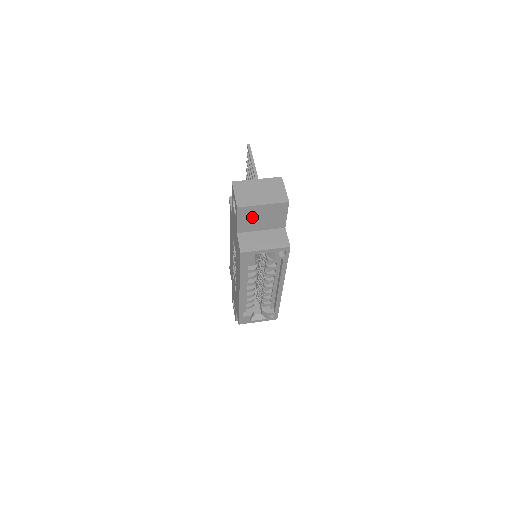
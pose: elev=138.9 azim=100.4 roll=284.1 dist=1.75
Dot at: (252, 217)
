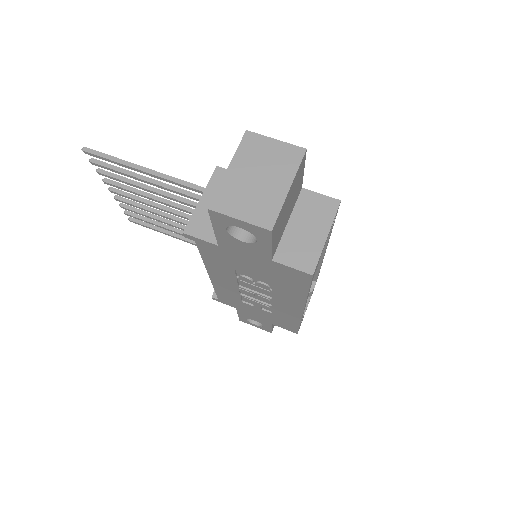
Dot at: (281, 220)
